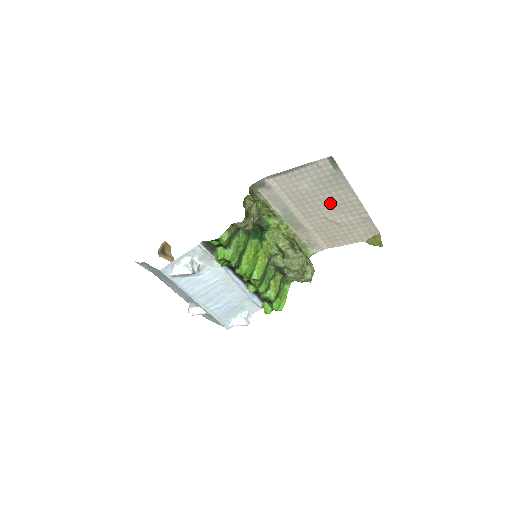
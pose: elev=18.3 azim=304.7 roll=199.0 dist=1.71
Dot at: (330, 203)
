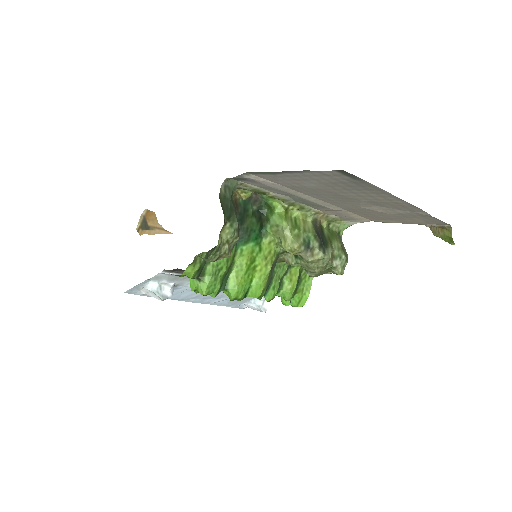
Dot at: (360, 199)
